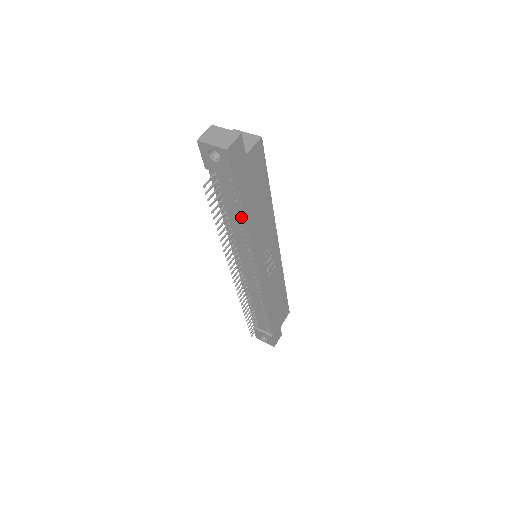
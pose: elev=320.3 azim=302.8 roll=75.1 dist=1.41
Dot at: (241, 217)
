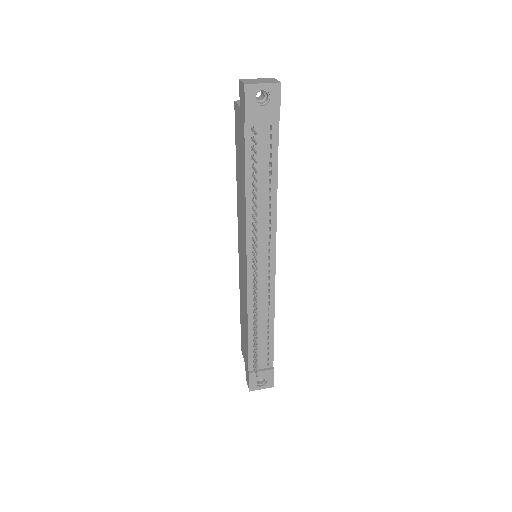
Dot at: (272, 181)
